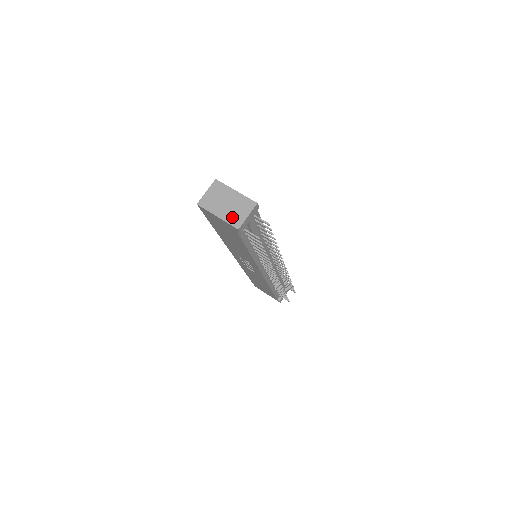
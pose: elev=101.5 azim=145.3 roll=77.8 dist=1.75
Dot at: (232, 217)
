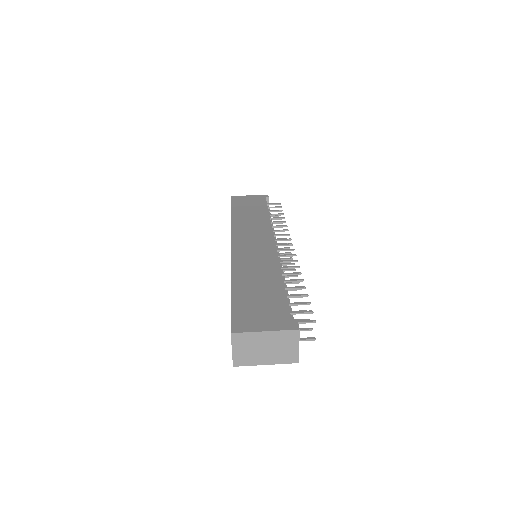
Dot at: (283, 357)
